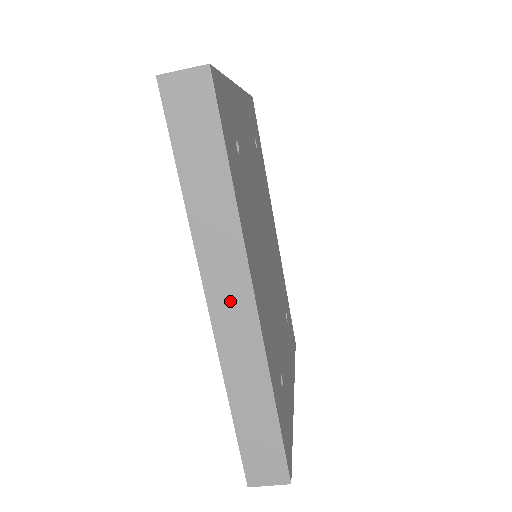
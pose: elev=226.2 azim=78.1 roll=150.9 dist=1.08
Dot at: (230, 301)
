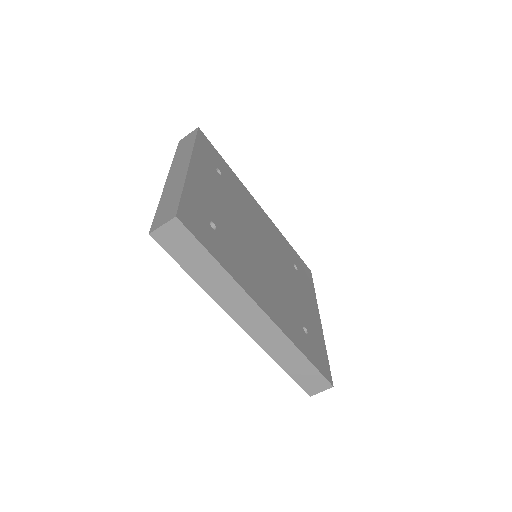
Dot at: (253, 321)
